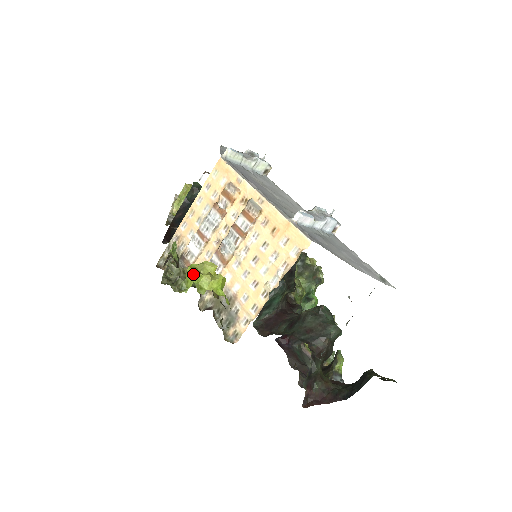
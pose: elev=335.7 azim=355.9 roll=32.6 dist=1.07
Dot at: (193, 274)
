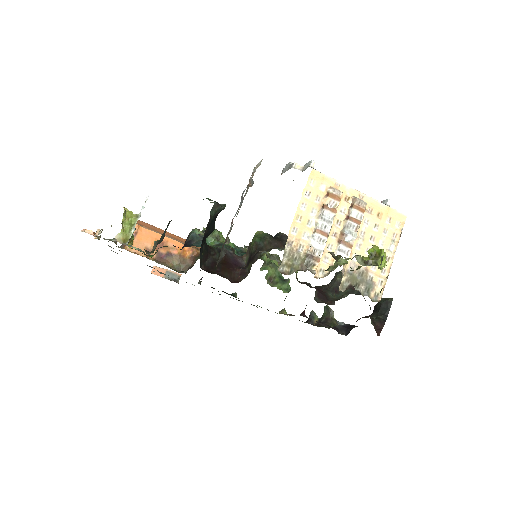
Dot at: (384, 253)
